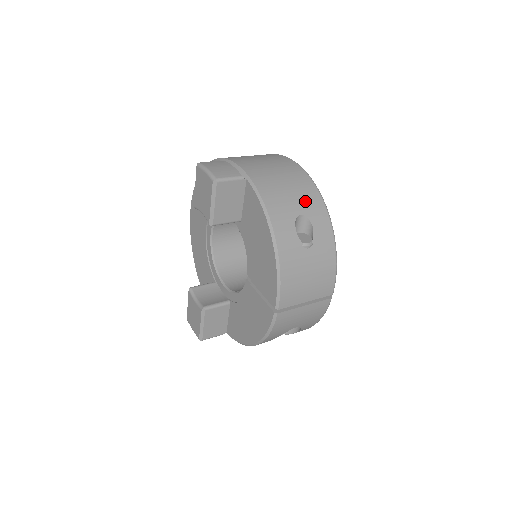
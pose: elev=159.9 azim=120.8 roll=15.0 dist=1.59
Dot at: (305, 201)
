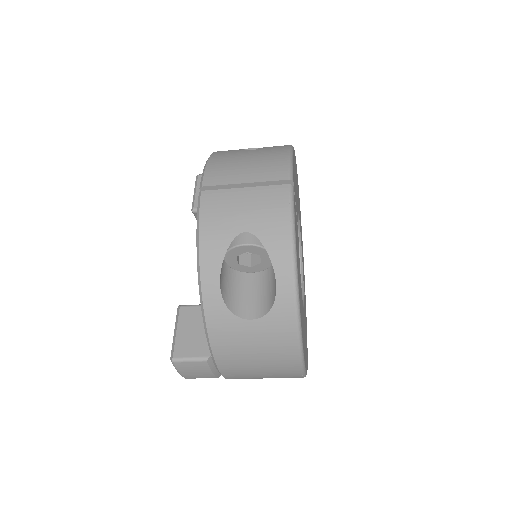
Dot at: occluded
